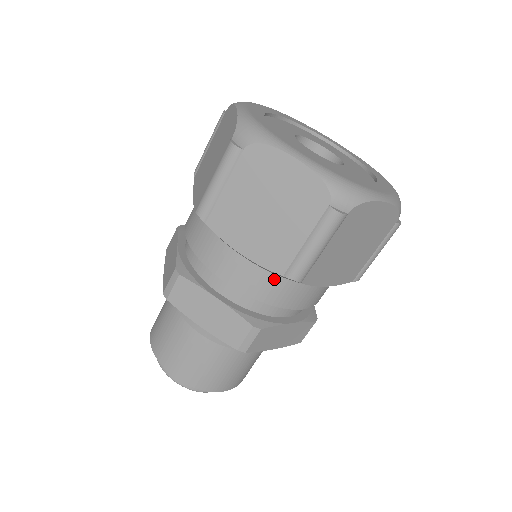
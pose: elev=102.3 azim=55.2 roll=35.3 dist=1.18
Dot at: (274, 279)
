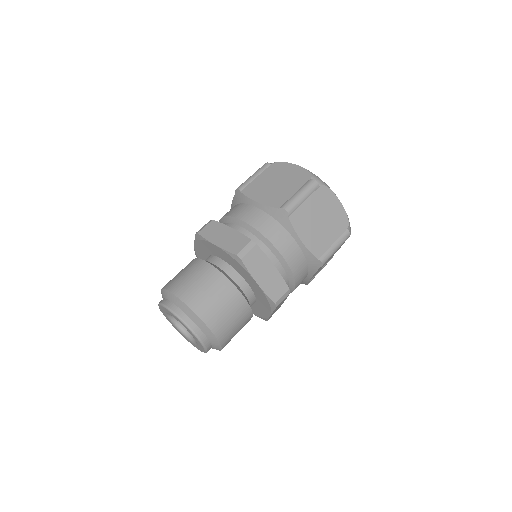
Dot at: (272, 221)
